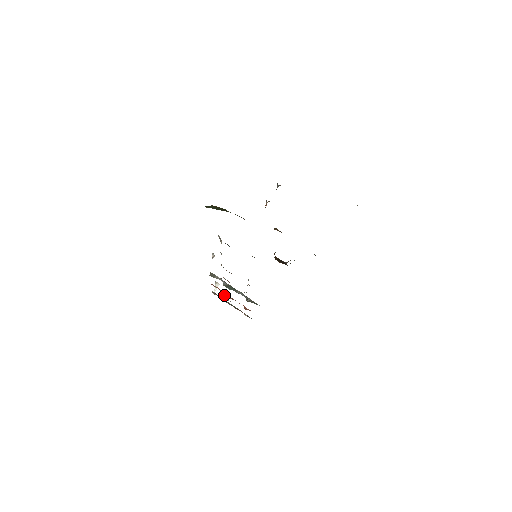
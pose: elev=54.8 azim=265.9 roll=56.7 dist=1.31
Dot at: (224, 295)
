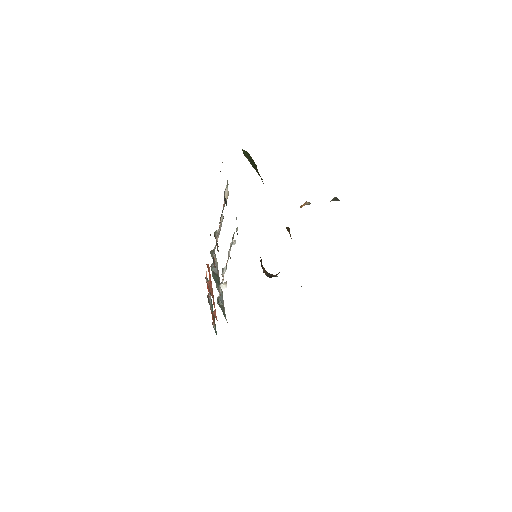
Dot at: (208, 284)
